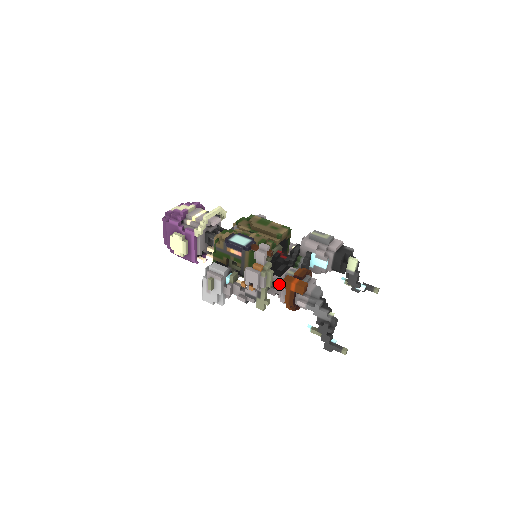
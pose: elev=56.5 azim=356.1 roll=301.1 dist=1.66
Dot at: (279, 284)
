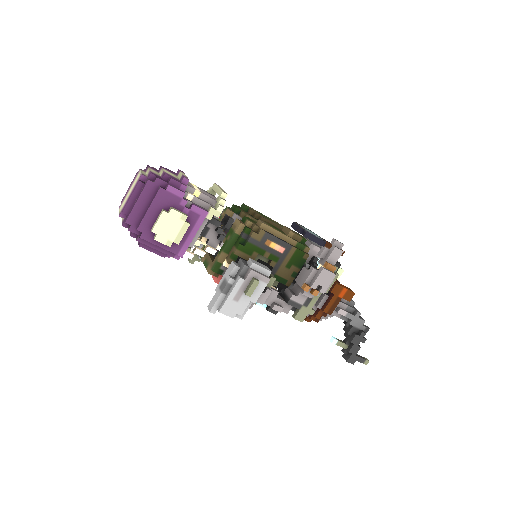
Dot at: occluded
